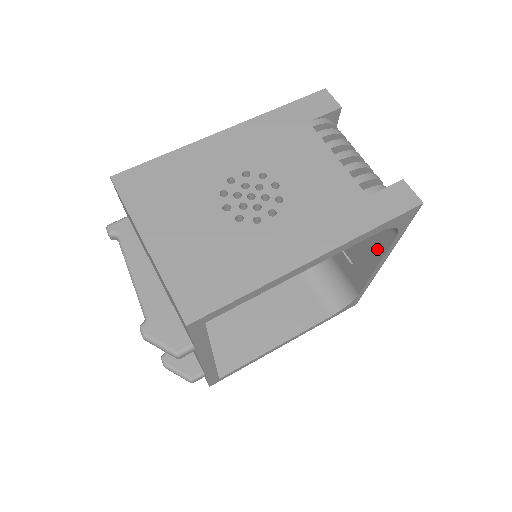
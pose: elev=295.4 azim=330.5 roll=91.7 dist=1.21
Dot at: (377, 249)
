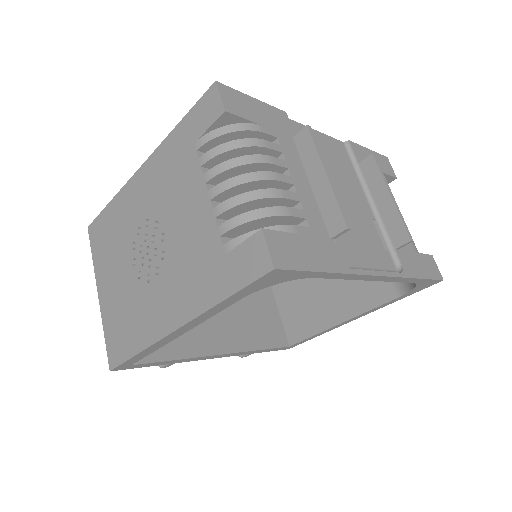
Dot at: occluded
